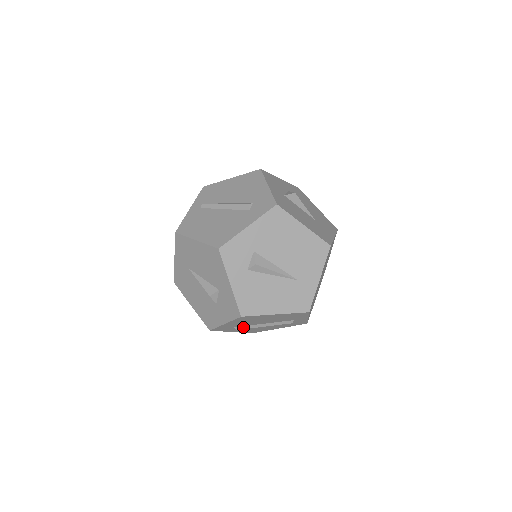
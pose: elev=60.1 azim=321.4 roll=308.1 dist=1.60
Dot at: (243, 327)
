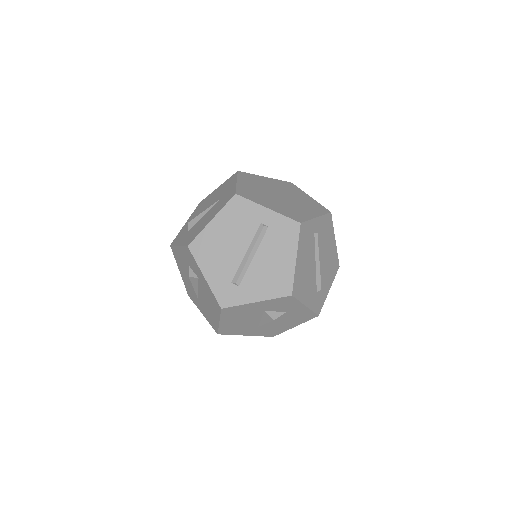
Dot at: (237, 275)
